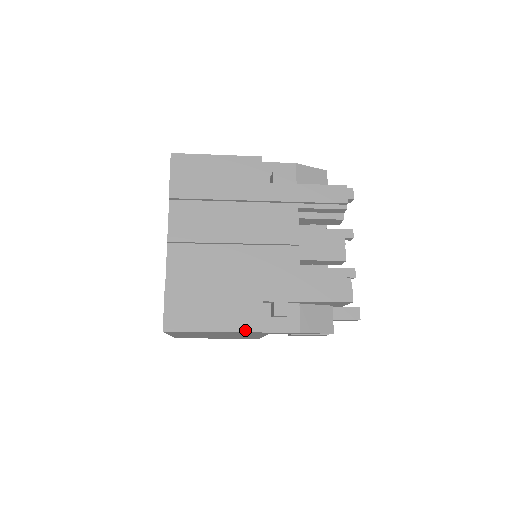
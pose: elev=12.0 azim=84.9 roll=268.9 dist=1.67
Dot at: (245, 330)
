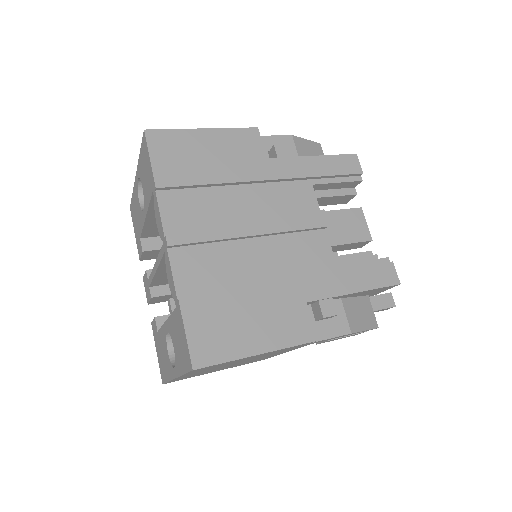
Dot at: (296, 343)
